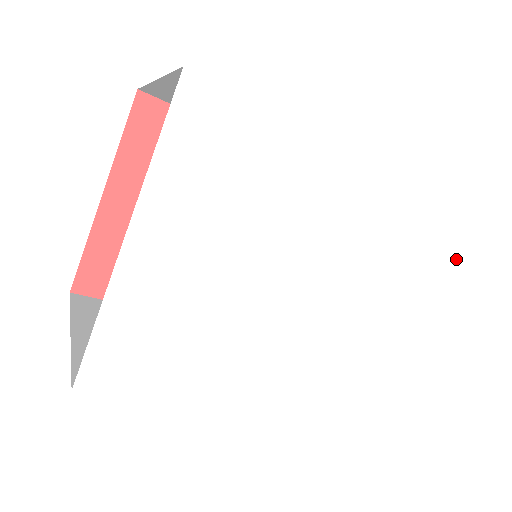
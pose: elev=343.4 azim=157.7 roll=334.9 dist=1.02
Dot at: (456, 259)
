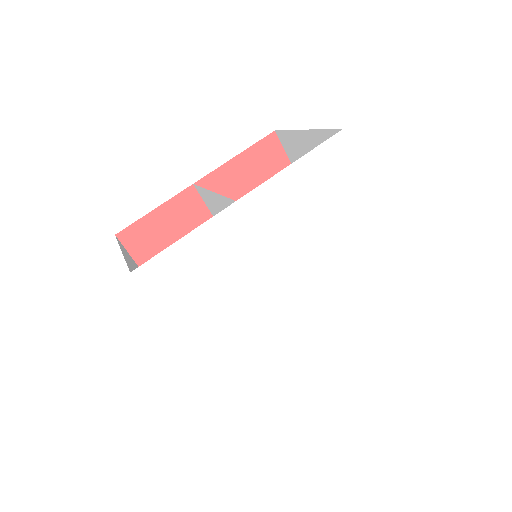
Dot at: (356, 164)
